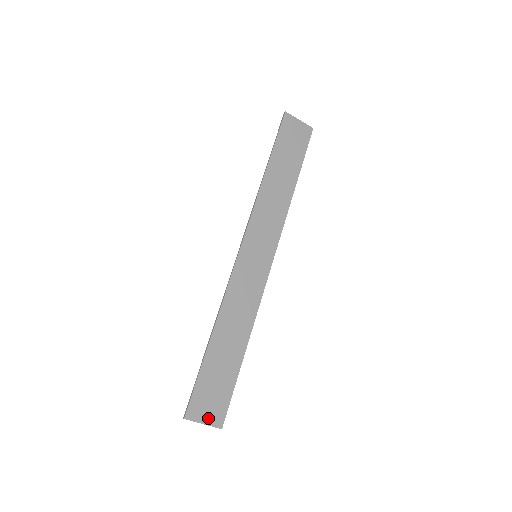
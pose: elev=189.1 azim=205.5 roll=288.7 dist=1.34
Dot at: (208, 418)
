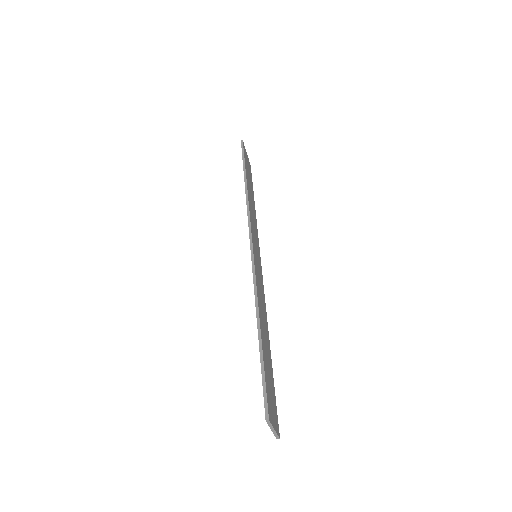
Dot at: (275, 423)
